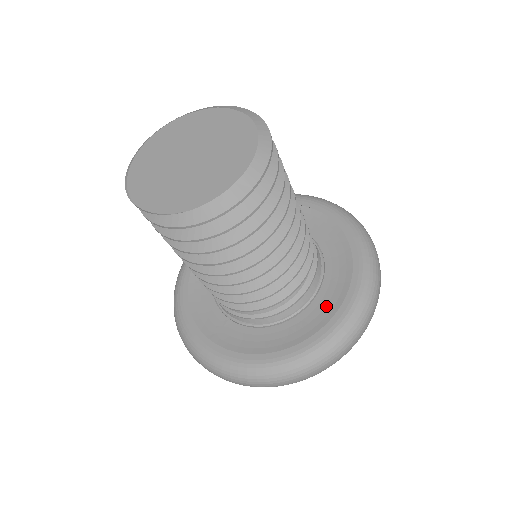
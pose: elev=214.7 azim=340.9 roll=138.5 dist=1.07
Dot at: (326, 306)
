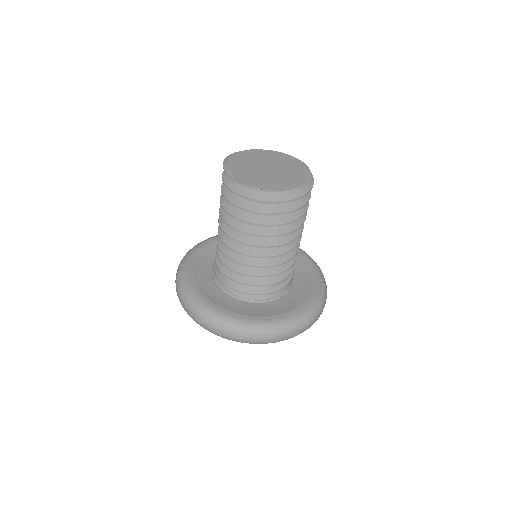
Dot at: (297, 297)
